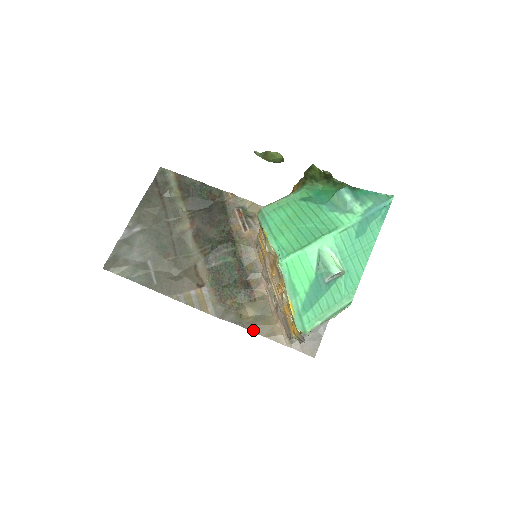
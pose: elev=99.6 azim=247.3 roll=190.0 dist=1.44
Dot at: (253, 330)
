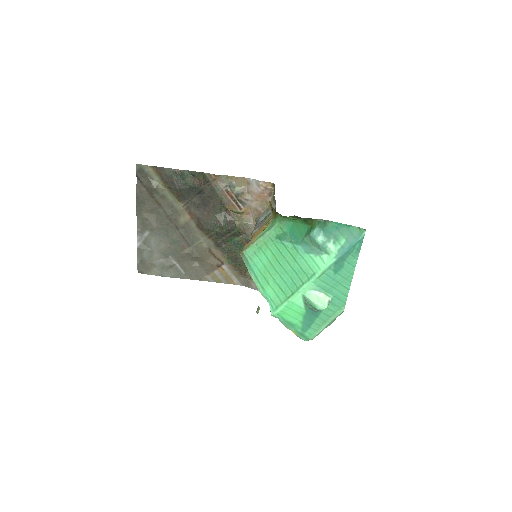
Dot at: occluded
